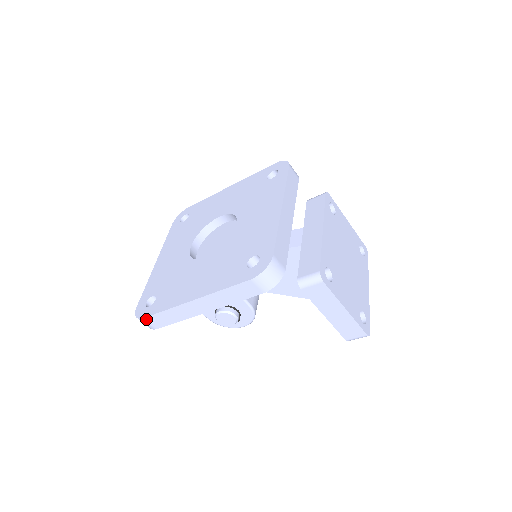
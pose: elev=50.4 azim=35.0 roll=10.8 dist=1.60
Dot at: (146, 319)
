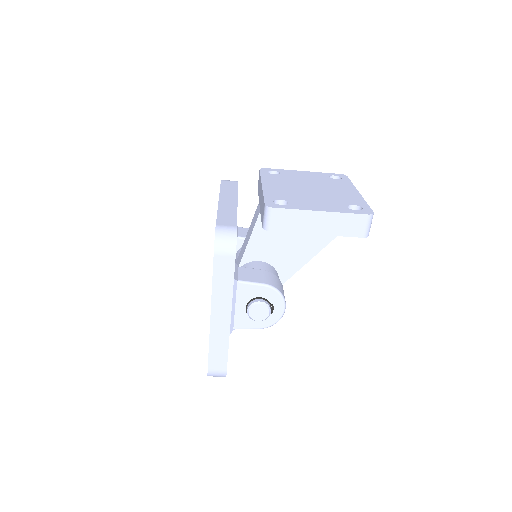
Dot at: (210, 369)
